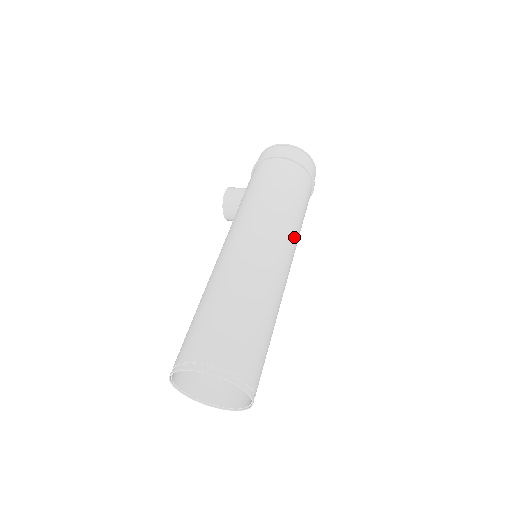
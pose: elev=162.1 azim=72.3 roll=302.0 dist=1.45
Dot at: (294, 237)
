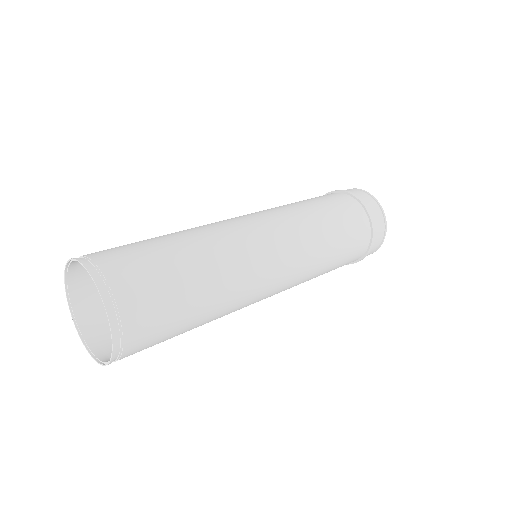
Dot at: (303, 241)
